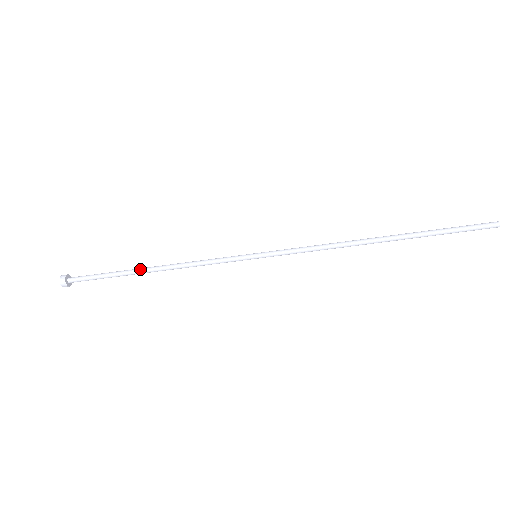
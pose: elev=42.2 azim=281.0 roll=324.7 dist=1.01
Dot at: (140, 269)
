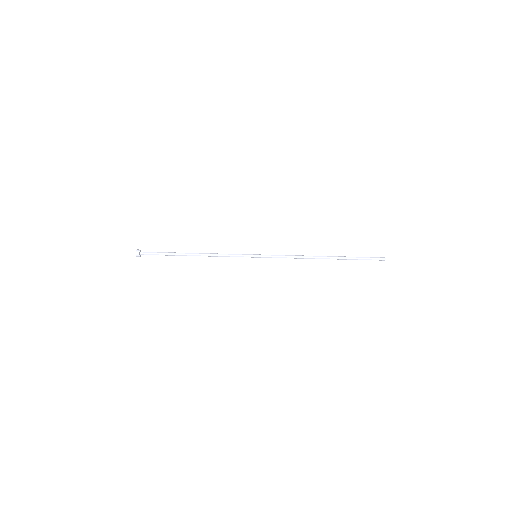
Dot at: (187, 254)
